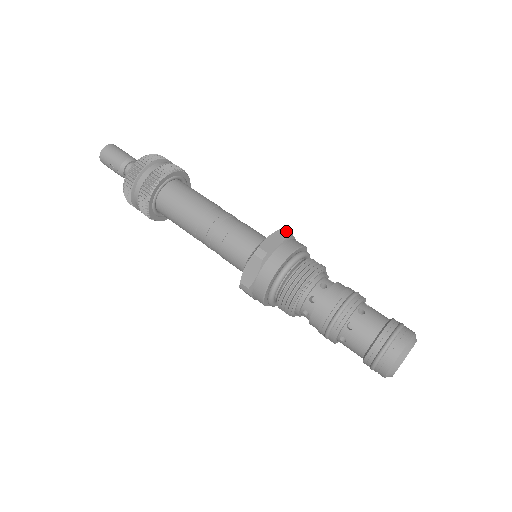
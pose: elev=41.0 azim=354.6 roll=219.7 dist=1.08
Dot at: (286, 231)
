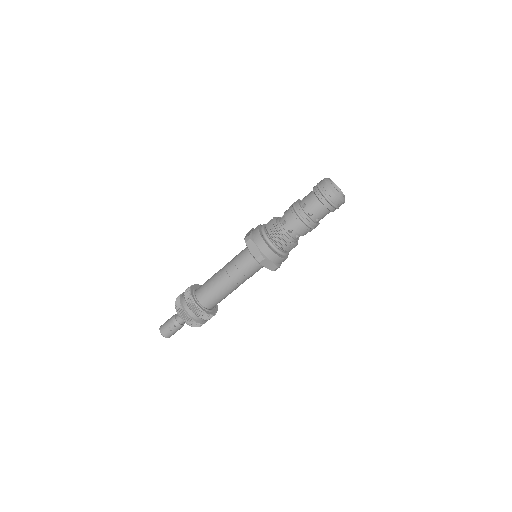
Dot at: occluded
